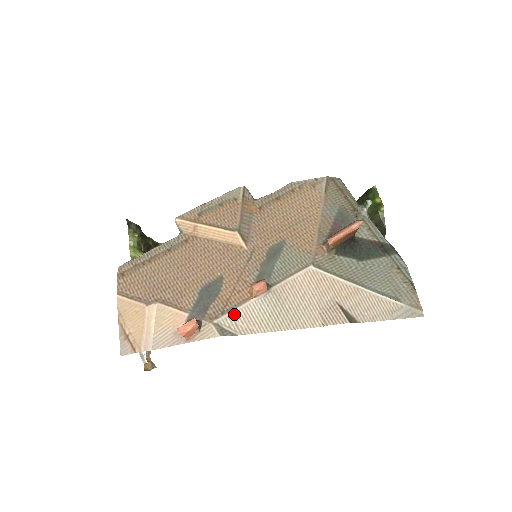
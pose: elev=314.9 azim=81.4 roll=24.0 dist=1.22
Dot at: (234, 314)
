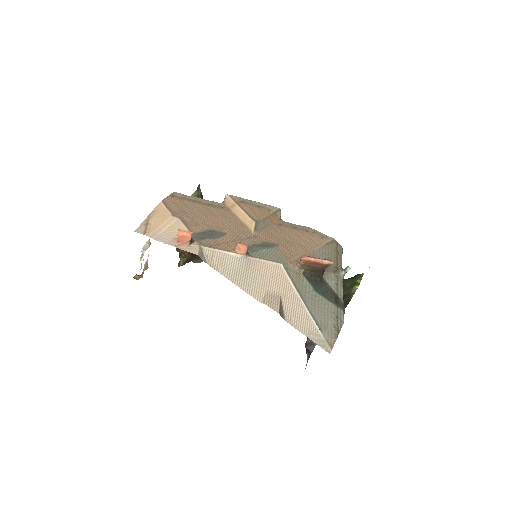
Dot at: (216, 252)
